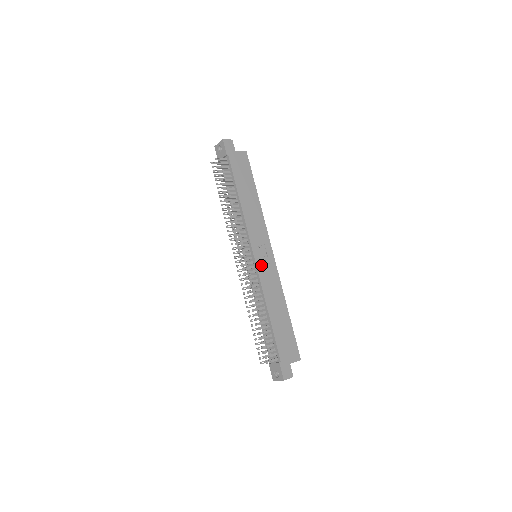
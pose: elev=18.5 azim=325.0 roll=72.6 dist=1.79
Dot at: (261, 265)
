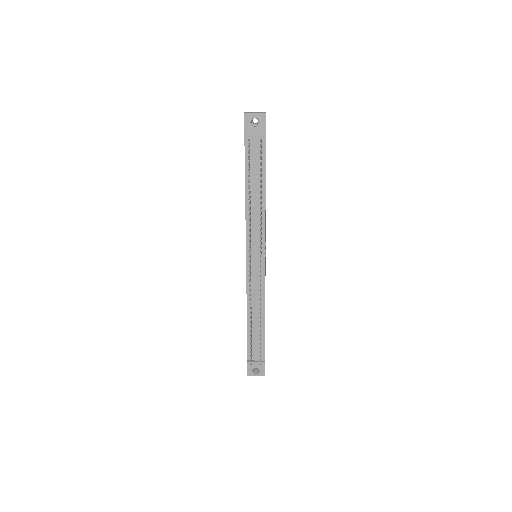
Dot at: occluded
